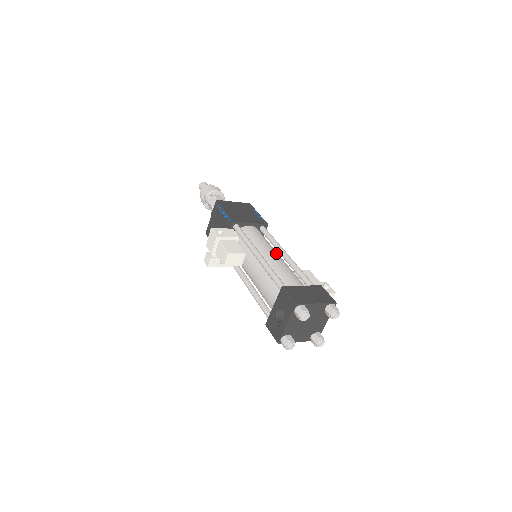
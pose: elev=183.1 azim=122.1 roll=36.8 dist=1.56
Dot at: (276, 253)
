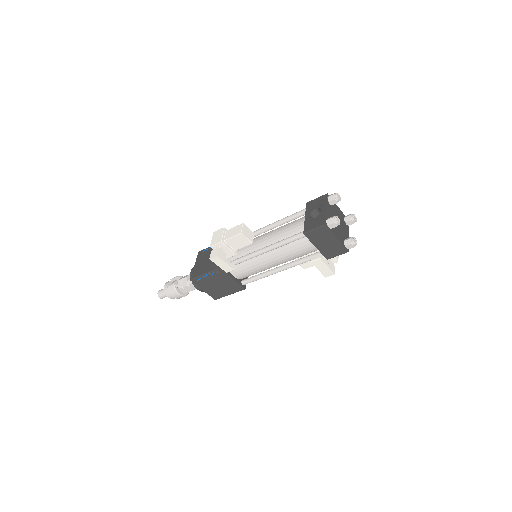
Dot at: occluded
